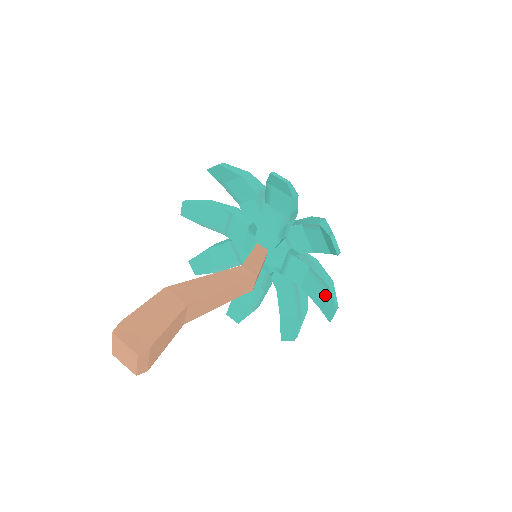
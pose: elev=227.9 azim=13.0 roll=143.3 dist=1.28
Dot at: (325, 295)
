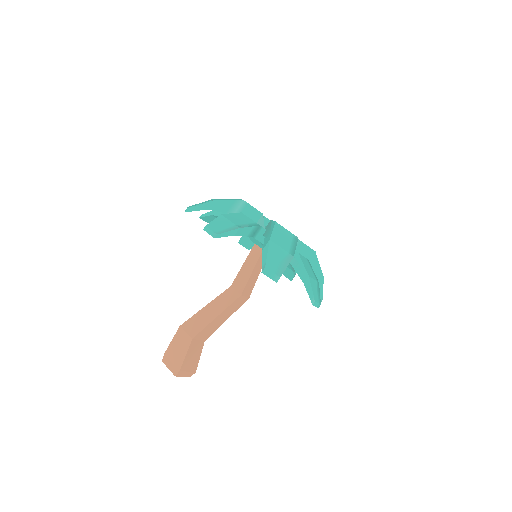
Dot at: occluded
